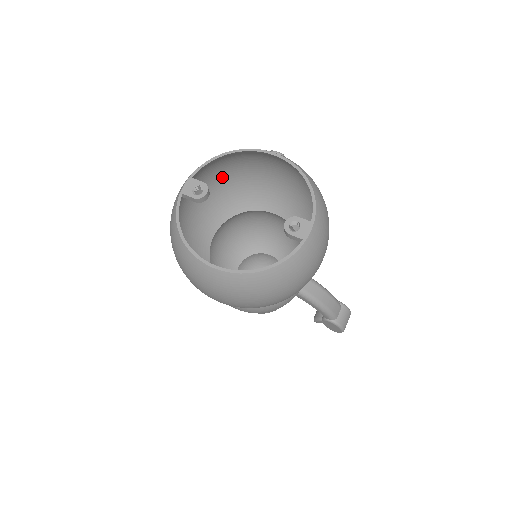
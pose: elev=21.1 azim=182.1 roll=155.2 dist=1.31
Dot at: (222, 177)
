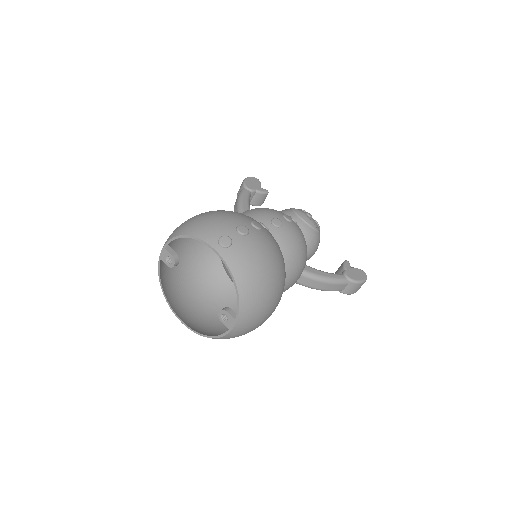
Dot at: occluded
